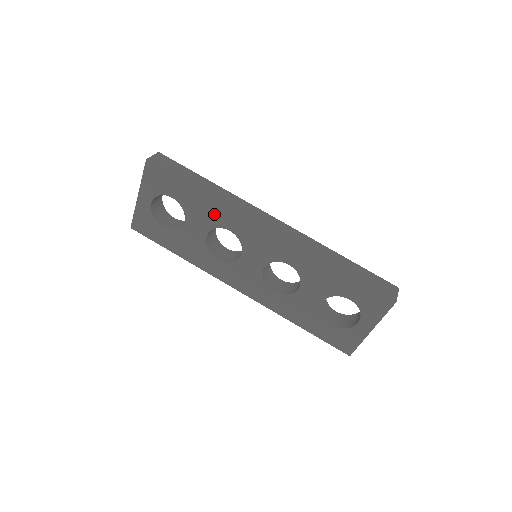
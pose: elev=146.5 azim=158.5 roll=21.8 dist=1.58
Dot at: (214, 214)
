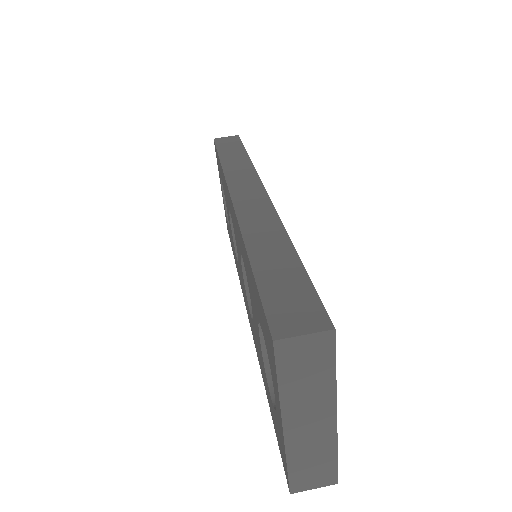
Dot at: (225, 190)
